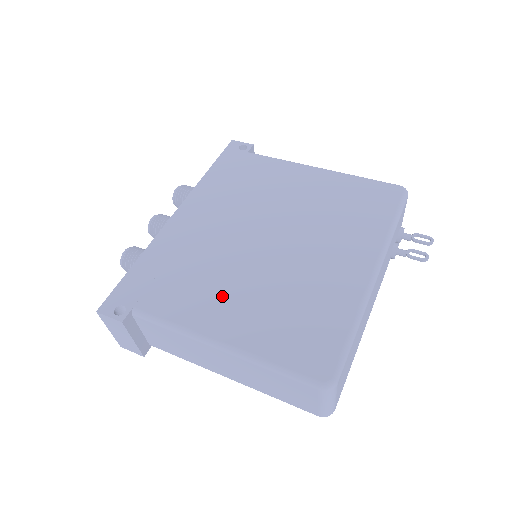
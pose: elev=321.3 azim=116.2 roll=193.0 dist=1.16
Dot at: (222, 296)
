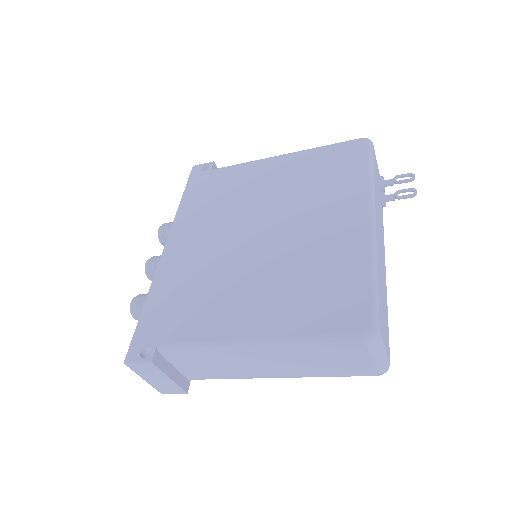
Dot at: (237, 299)
